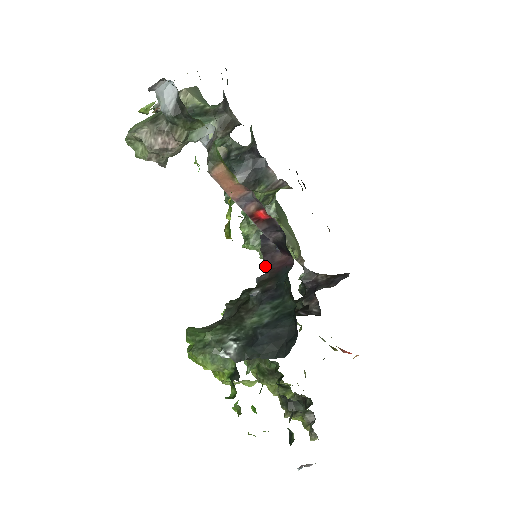
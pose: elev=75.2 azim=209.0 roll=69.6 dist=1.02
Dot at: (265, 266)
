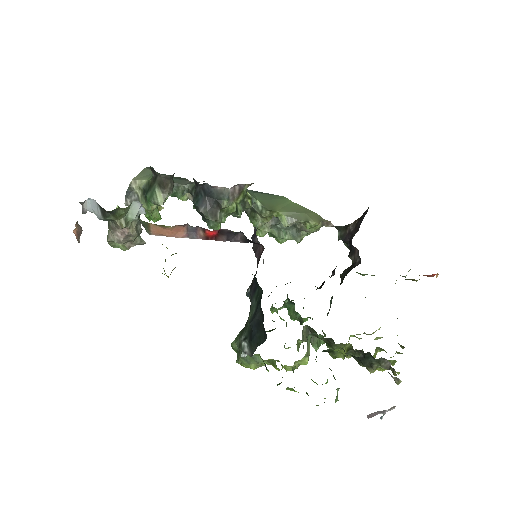
Dot at: (257, 262)
